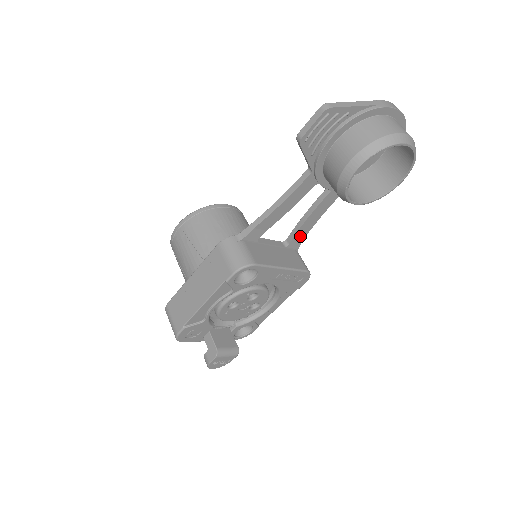
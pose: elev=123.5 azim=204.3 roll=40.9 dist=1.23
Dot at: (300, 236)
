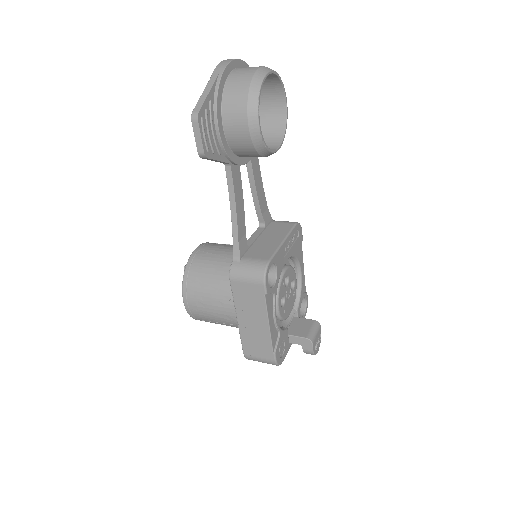
Dot at: (264, 210)
